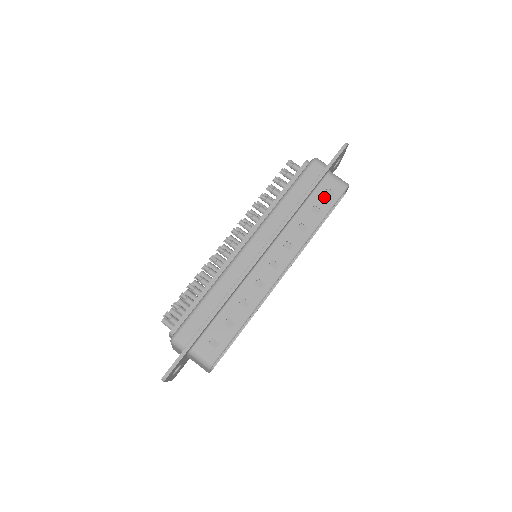
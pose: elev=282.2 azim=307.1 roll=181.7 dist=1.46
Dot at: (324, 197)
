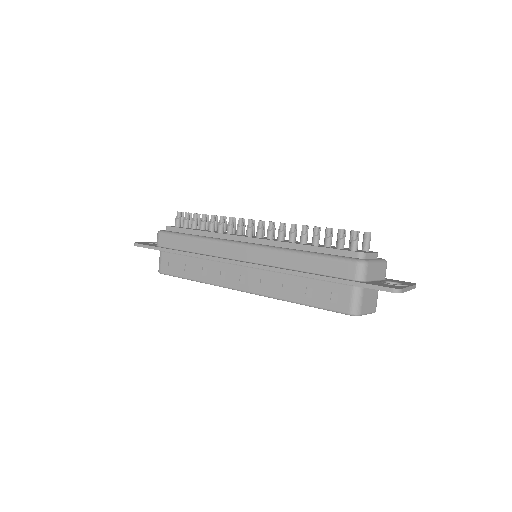
Dot at: (326, 294)
